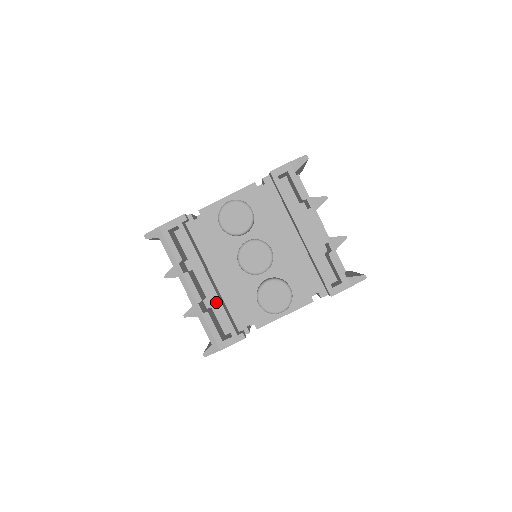
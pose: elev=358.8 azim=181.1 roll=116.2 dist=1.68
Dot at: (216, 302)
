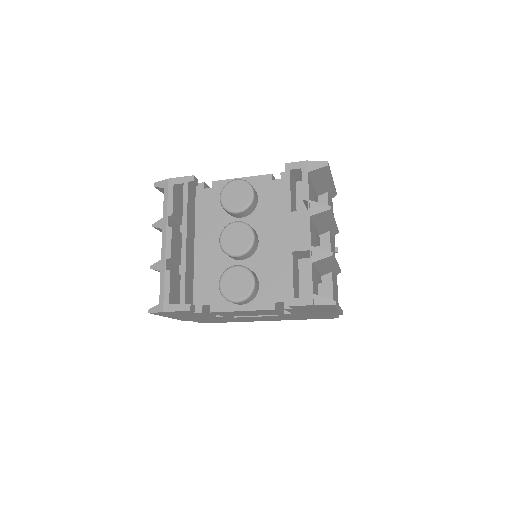
Dot at: (181, 264)
